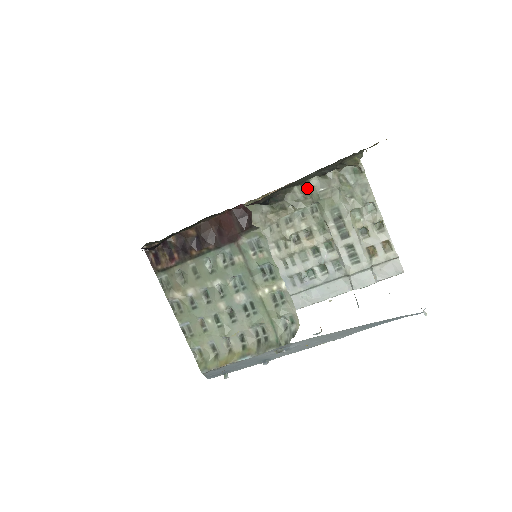
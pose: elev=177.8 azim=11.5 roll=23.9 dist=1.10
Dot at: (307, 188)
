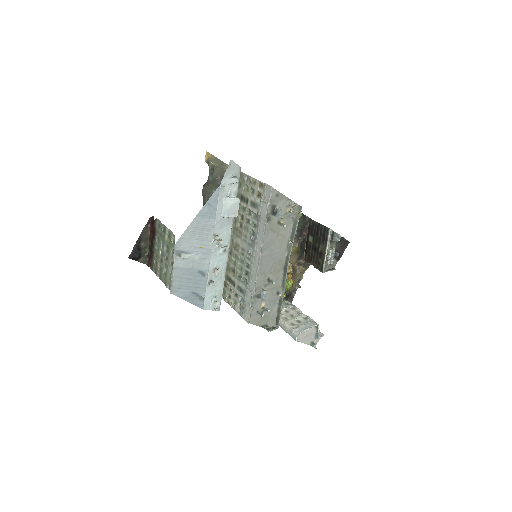
Dot at: occluded
